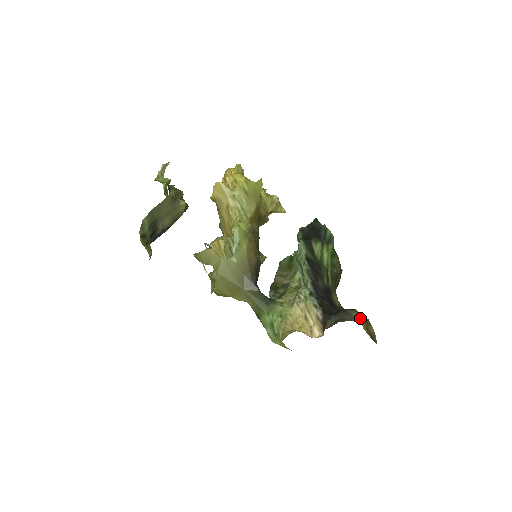
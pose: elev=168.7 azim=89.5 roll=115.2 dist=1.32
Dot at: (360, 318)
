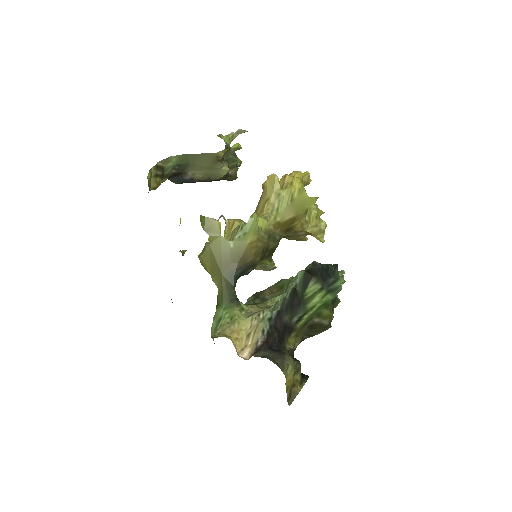
Dot at: (291, 370)
